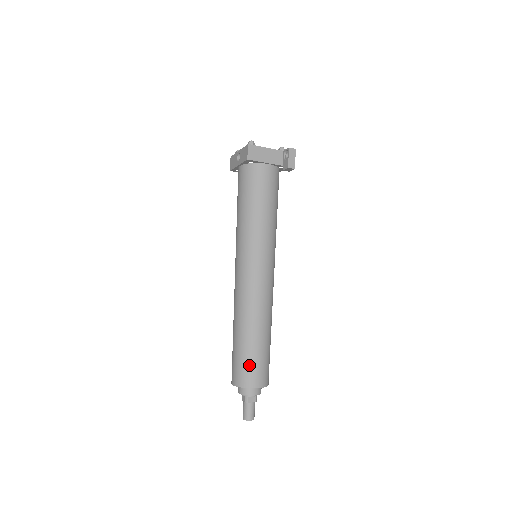
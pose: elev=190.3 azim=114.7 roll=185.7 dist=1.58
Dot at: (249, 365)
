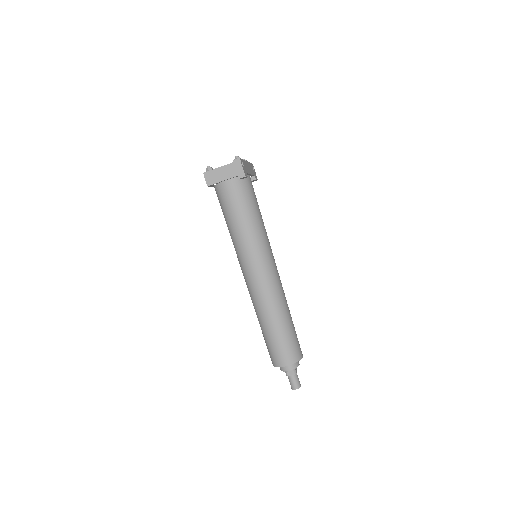
Dot at: (273, 349)
